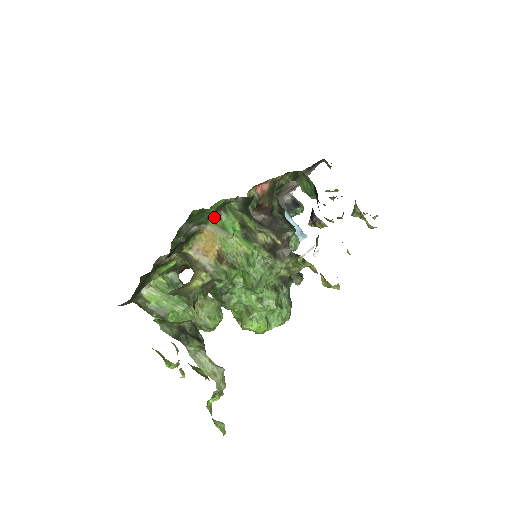
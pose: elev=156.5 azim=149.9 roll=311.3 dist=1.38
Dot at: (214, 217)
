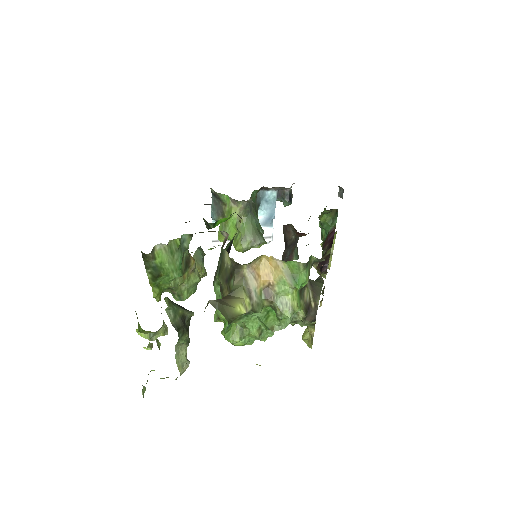
Dot at: (295, 262)
